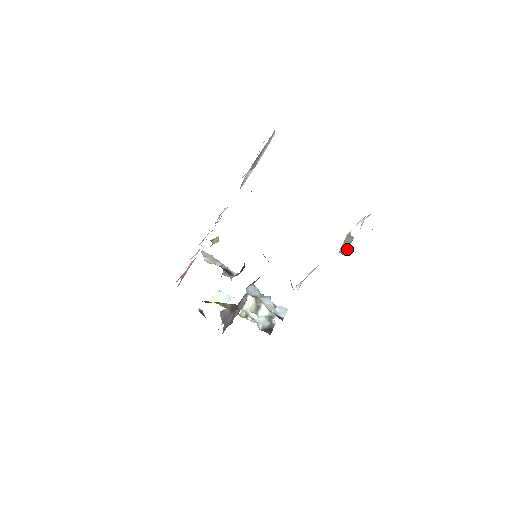
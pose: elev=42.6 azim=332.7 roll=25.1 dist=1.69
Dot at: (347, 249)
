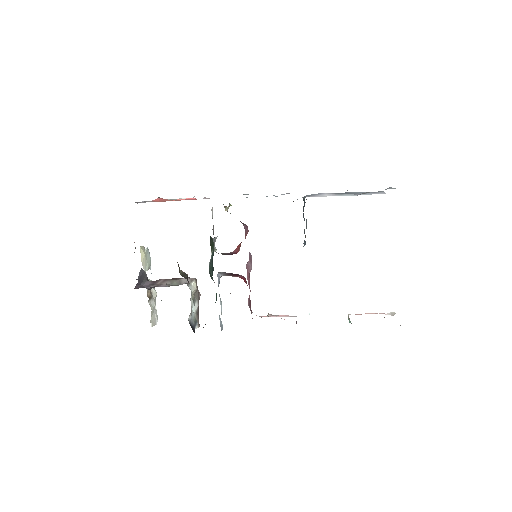
Dot at: (351, 323)
